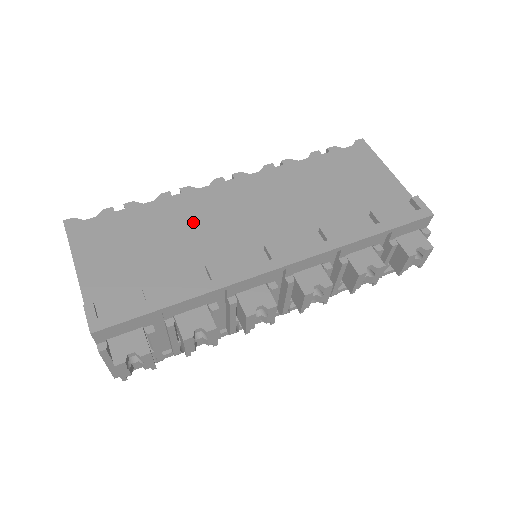
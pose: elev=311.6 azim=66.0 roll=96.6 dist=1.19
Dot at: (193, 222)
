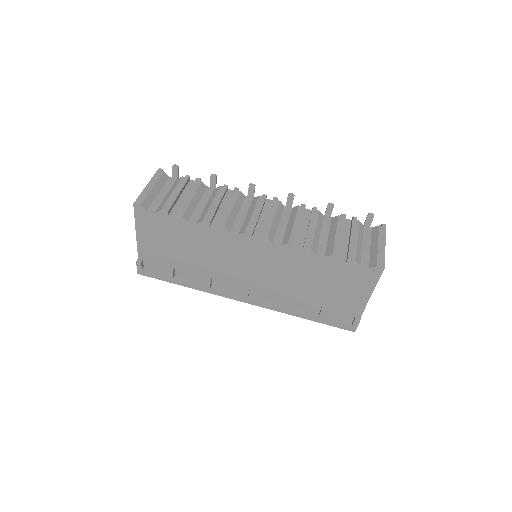
Dot at: (214, 251)
